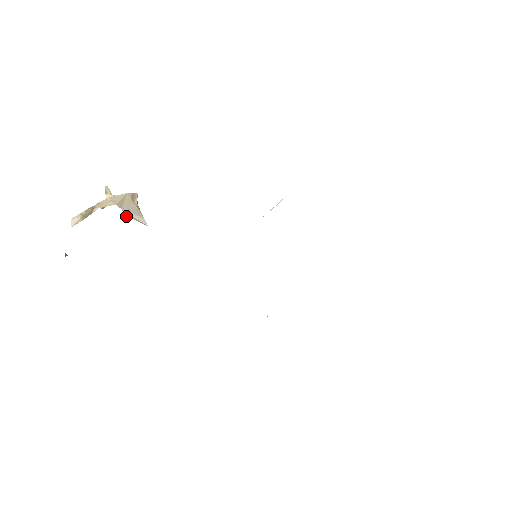
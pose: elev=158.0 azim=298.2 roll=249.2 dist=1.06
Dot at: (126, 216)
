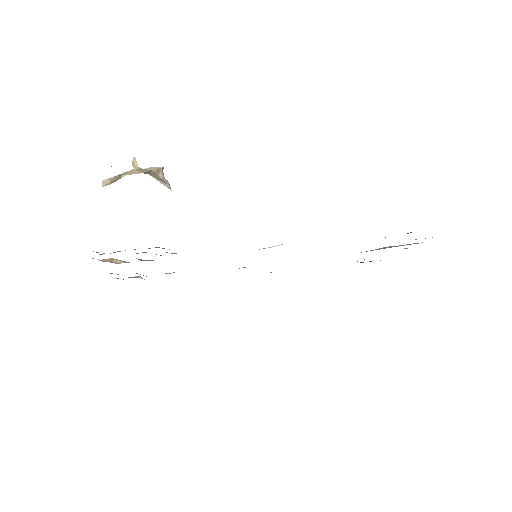
Dot at: (154, 177)
